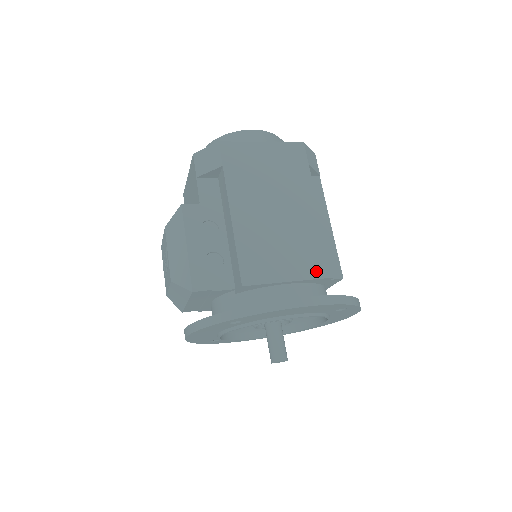
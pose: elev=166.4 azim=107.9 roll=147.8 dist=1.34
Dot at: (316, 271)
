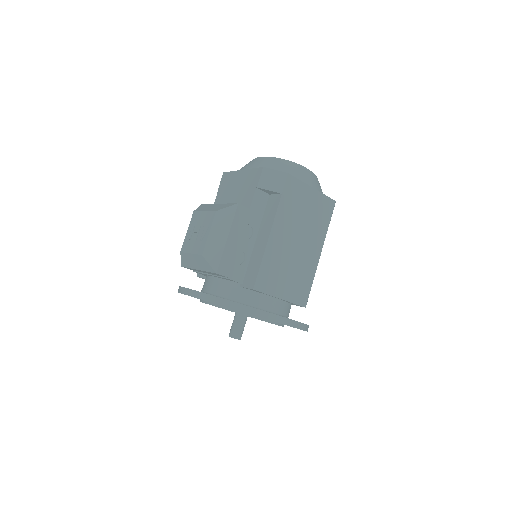
Dot at: (298, 299)
